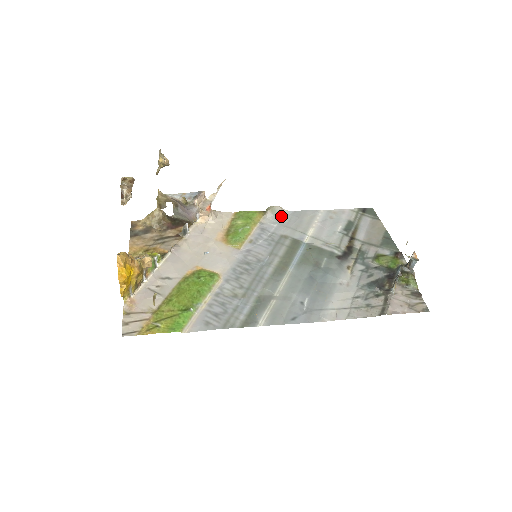
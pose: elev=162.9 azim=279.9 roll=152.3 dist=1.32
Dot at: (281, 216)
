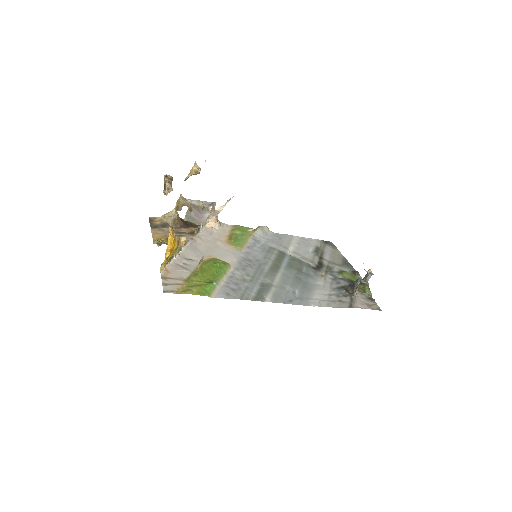
Dot at: (268, 234)
